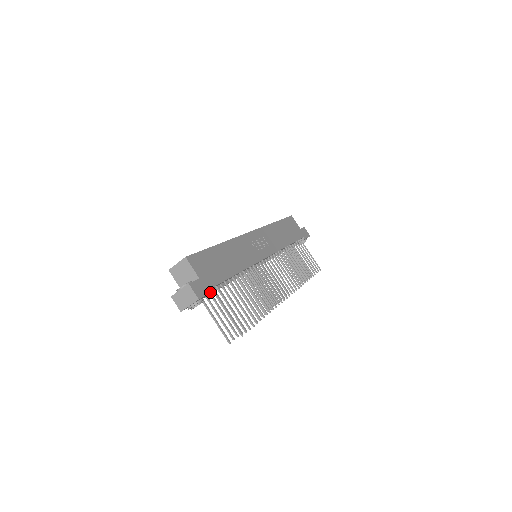
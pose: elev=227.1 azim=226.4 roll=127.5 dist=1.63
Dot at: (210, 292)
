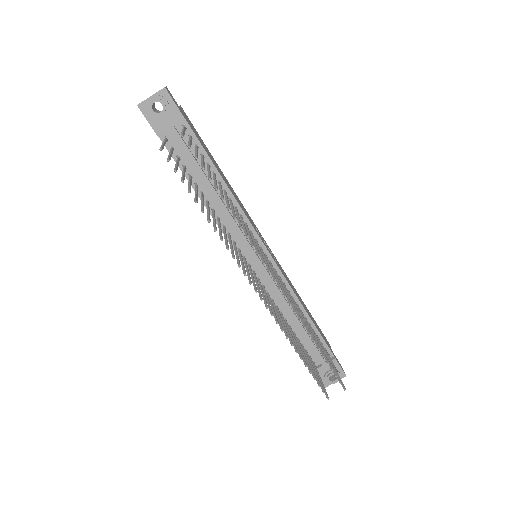
Dot at: (181, 112)
